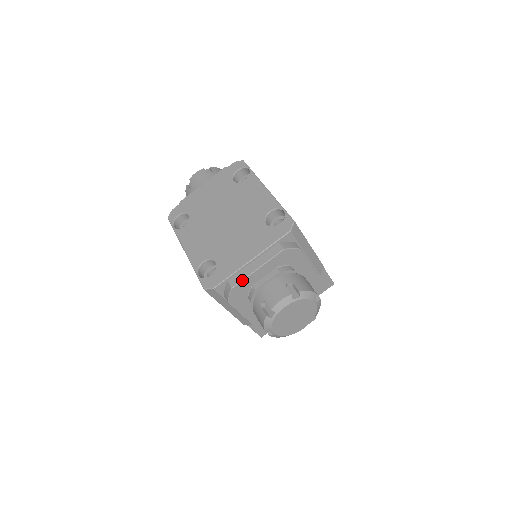
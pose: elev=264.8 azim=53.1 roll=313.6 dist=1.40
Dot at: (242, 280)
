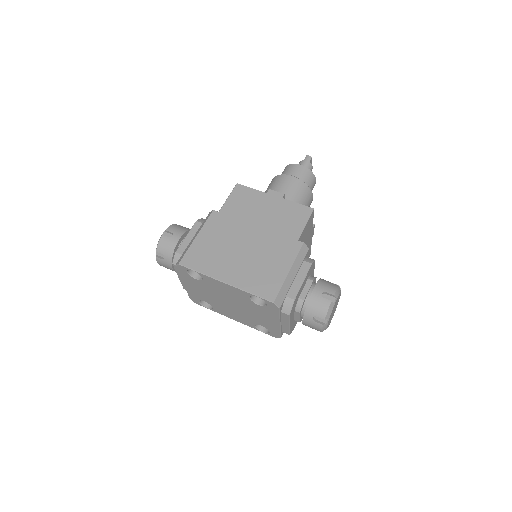
Dot at: (289, 331)
